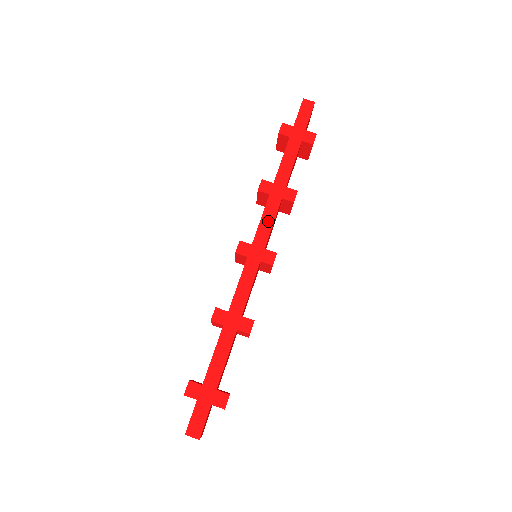
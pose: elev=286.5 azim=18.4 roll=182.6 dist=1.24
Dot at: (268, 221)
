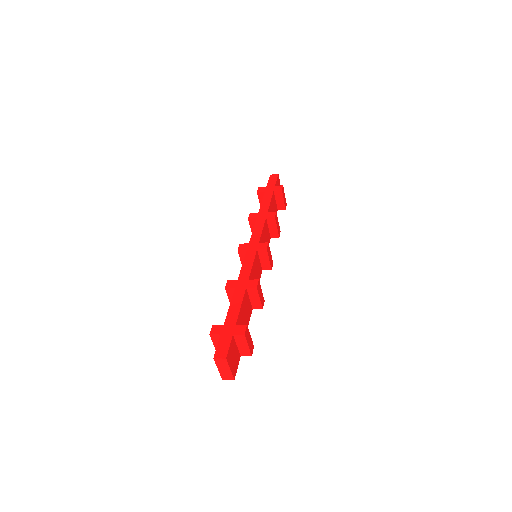
Dot at: (258, 230)
